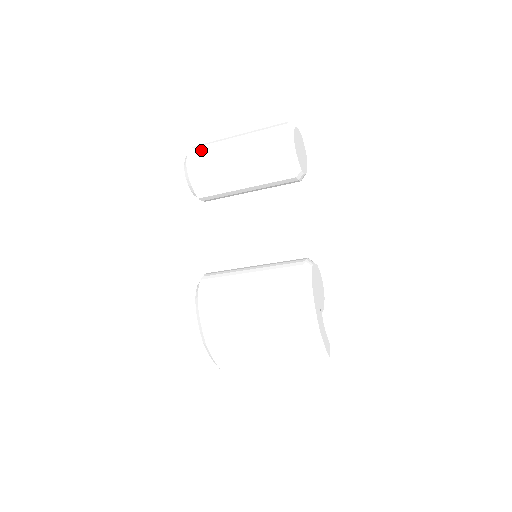
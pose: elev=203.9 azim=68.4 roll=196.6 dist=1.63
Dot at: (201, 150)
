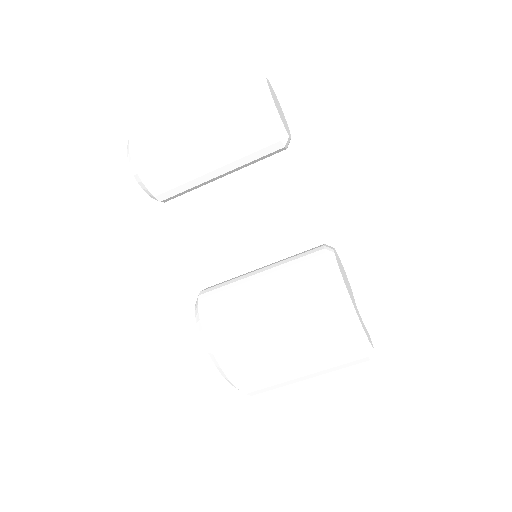
Dot at: (146, 139)
